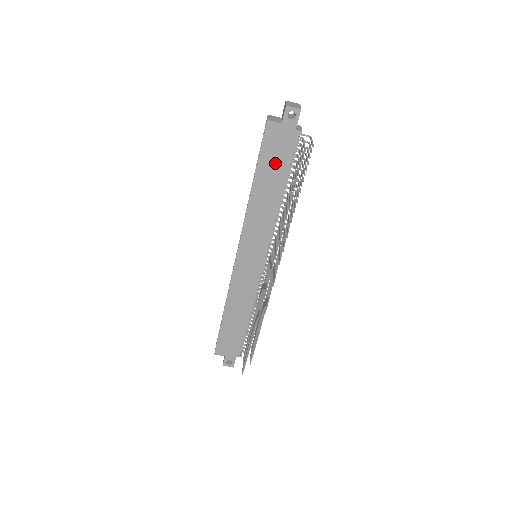
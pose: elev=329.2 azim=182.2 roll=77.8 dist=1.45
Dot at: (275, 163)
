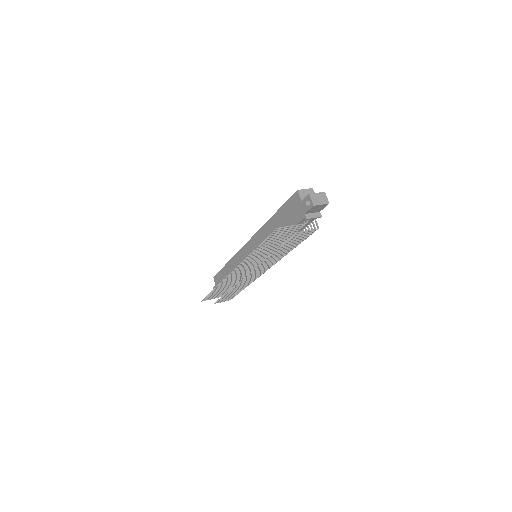
Dot at: (287, 219)
